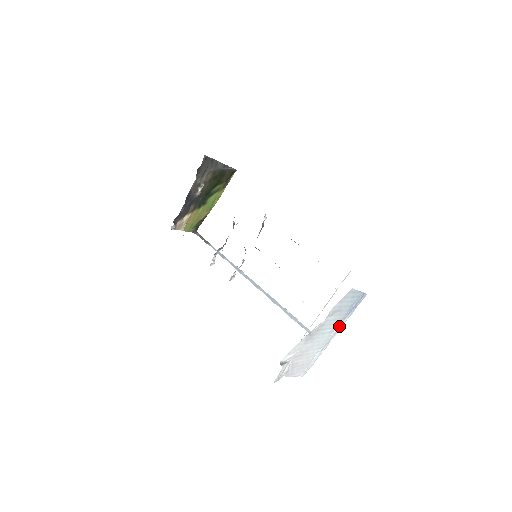
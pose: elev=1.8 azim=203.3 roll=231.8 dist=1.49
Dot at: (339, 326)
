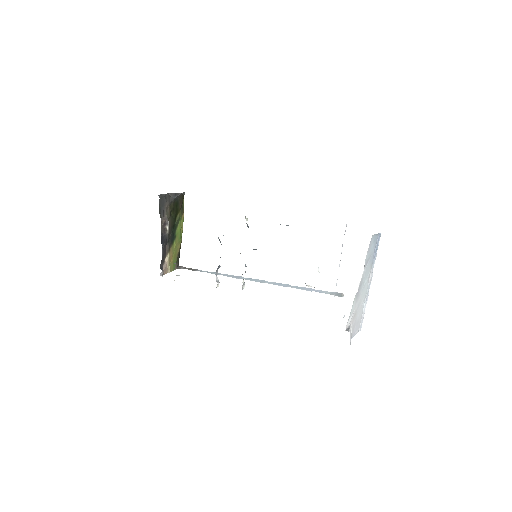
Dot at: (371, 272)
